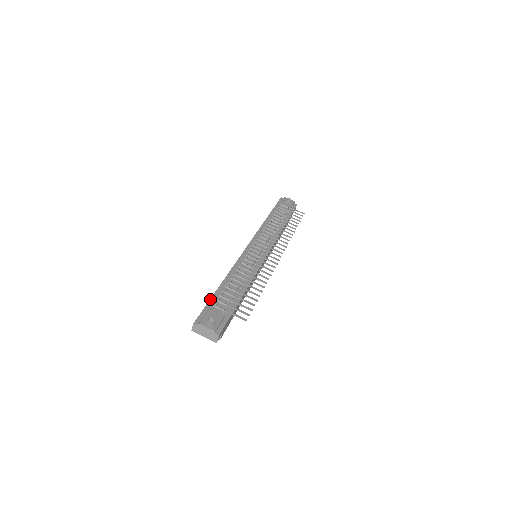
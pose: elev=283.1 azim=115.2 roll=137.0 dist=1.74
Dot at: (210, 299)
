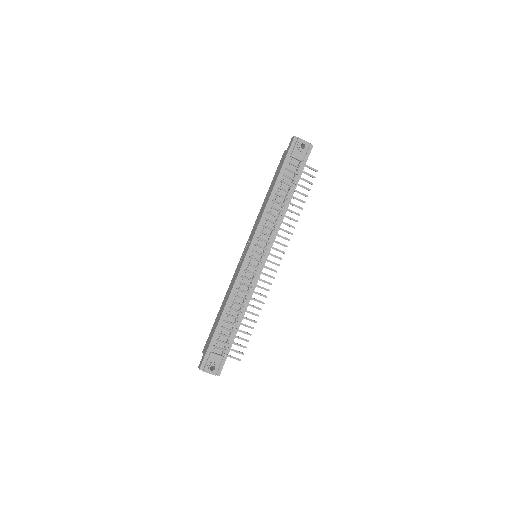
Dot at: (211, 340)
